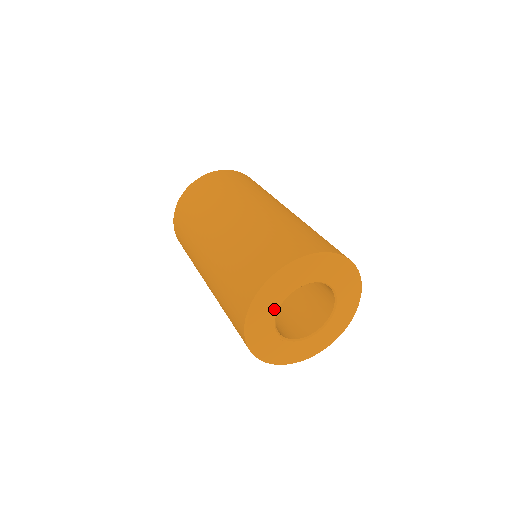
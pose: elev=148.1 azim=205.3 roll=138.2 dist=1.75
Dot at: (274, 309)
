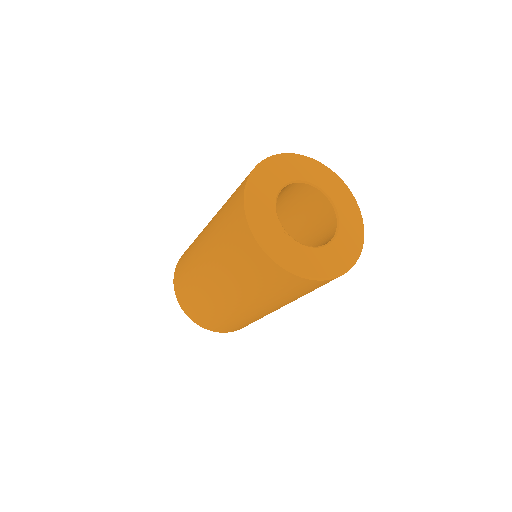
Dot at: (274, 190)
